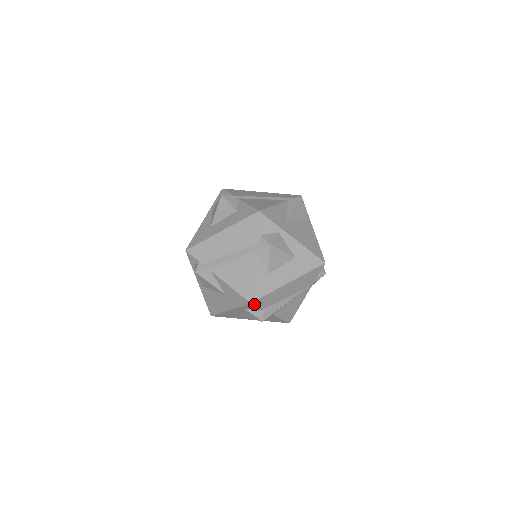
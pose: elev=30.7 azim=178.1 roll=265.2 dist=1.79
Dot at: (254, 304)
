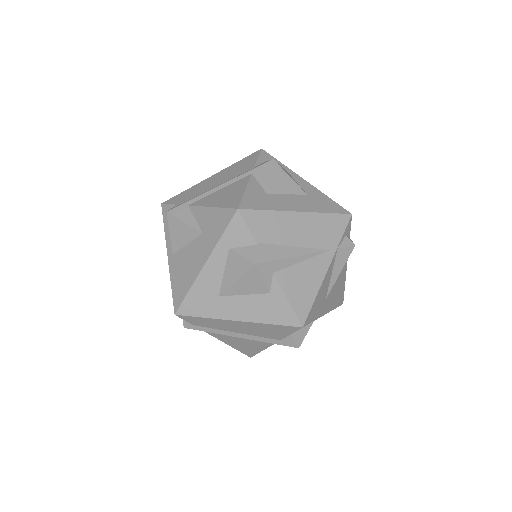
Dot at: (243, 217)
